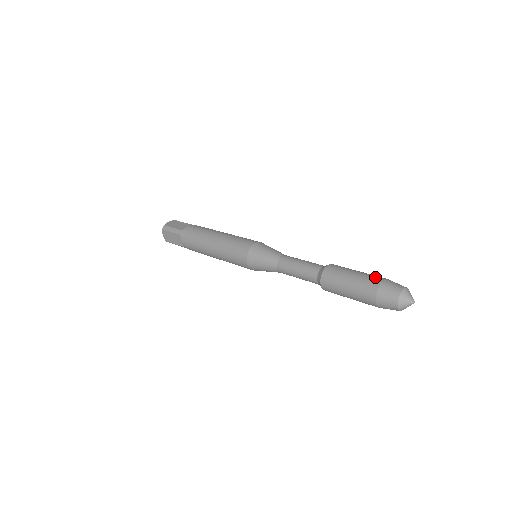
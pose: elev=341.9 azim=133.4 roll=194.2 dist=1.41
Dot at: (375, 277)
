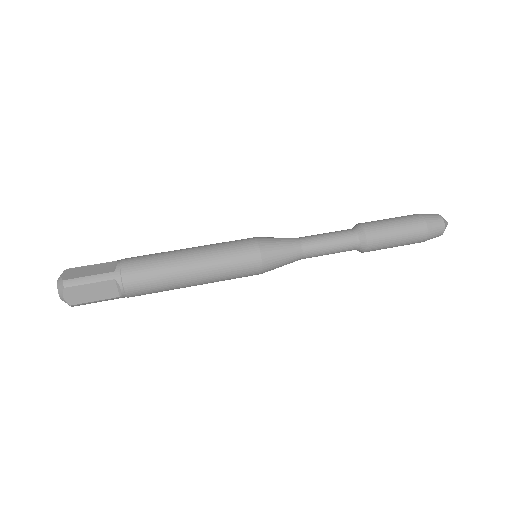
Dot at: (419, 234)
